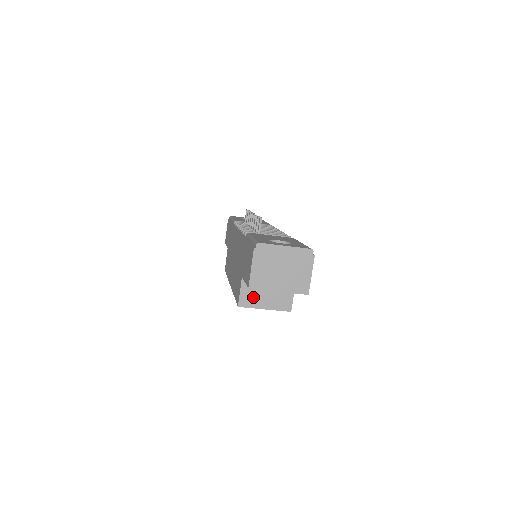
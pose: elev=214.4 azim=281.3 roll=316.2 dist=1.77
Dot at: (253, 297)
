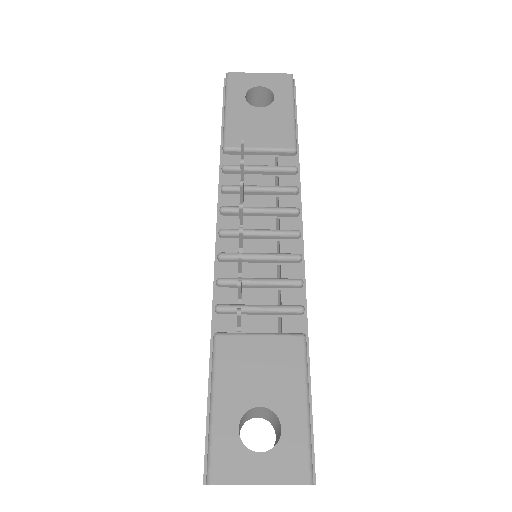
Dot at: occluded
